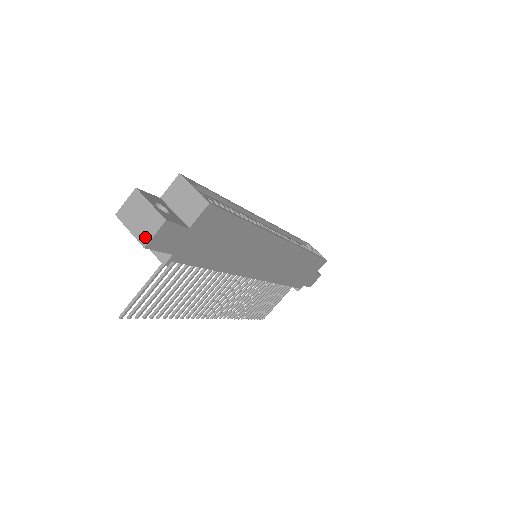
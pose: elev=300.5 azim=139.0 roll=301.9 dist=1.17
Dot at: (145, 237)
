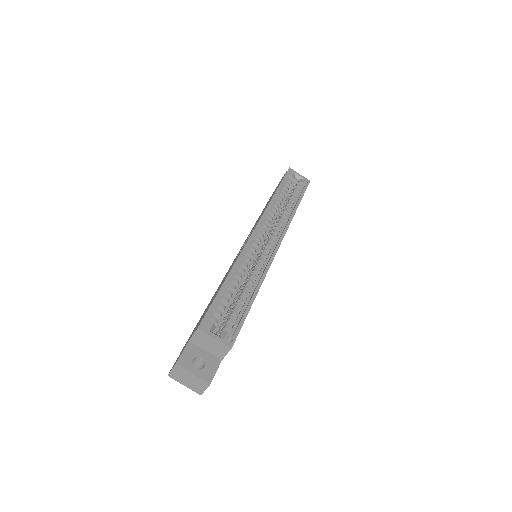
Dot at: (198, 391)
